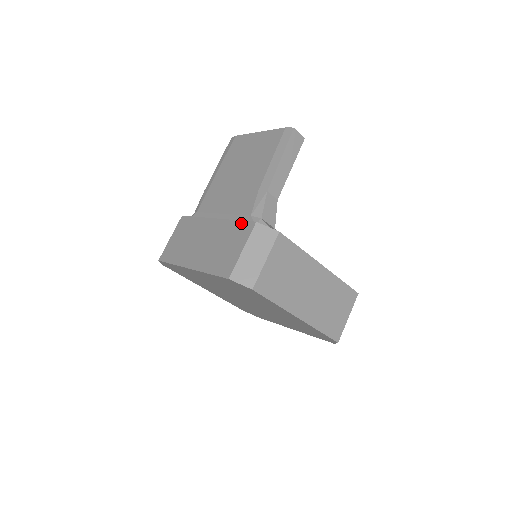
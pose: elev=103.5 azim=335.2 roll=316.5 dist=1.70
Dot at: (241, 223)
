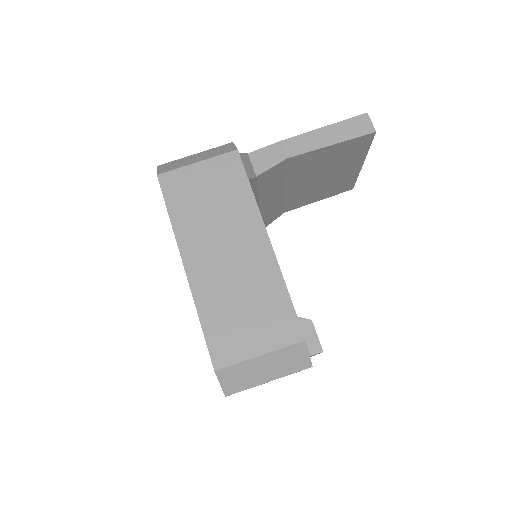
Dot at: occluded
